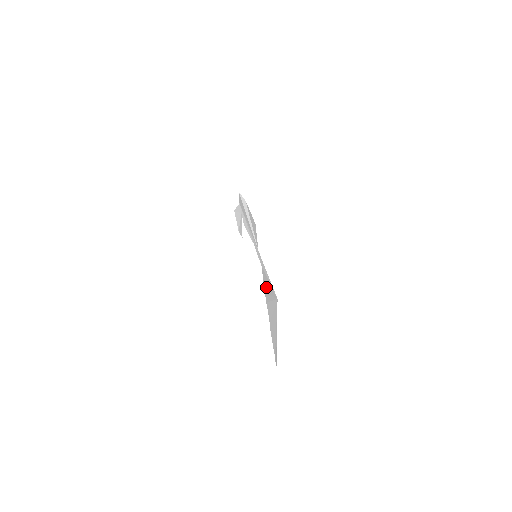
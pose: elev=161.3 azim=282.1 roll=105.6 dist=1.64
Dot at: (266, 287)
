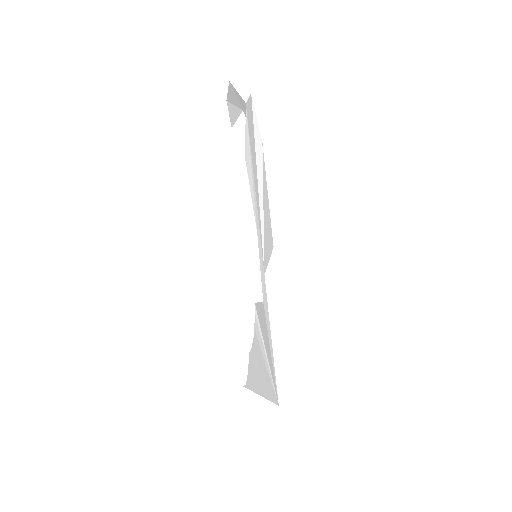
Dot at: (261, 324)
